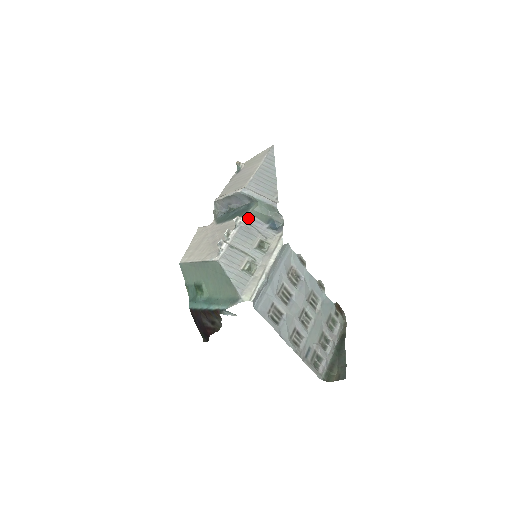
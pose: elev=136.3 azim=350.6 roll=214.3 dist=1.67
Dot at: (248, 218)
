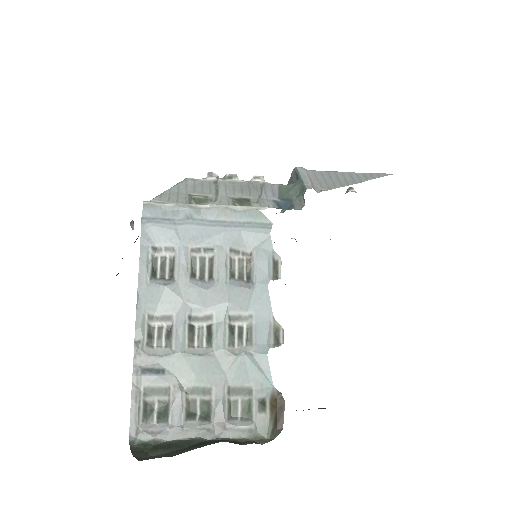
Dot at: (270, 185)
